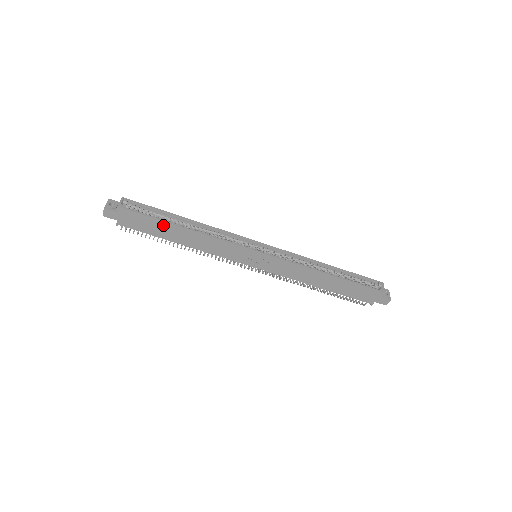
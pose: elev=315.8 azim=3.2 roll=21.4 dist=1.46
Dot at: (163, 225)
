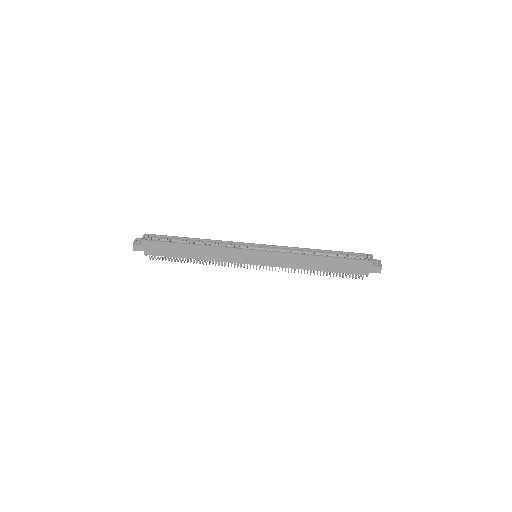
Dot at: (176, 246)
